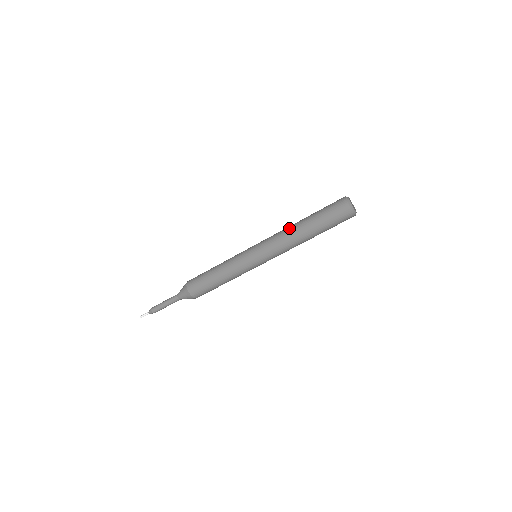
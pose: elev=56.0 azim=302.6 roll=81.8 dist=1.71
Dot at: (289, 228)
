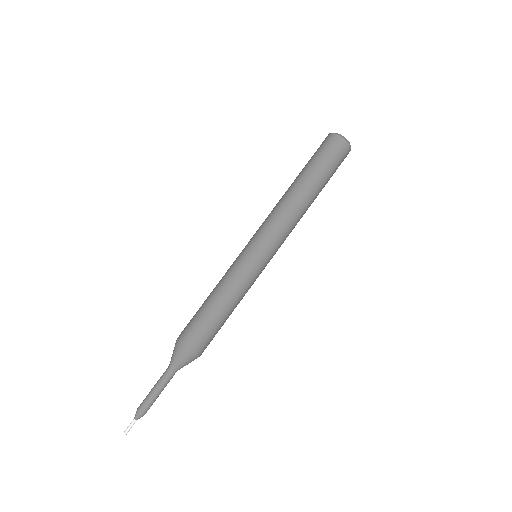
Dot at: (281, 198)
